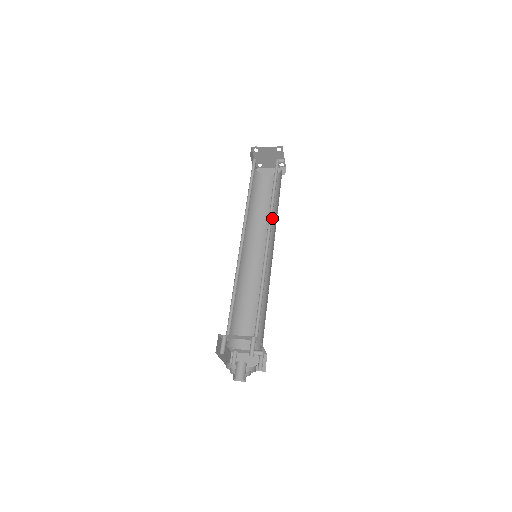
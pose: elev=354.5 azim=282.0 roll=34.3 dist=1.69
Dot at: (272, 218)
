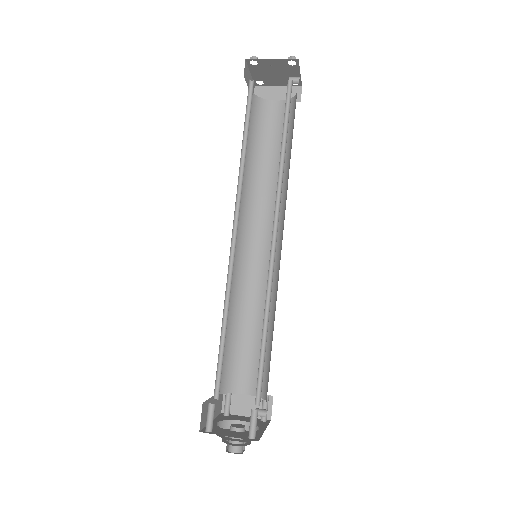
Dot at: occluded
